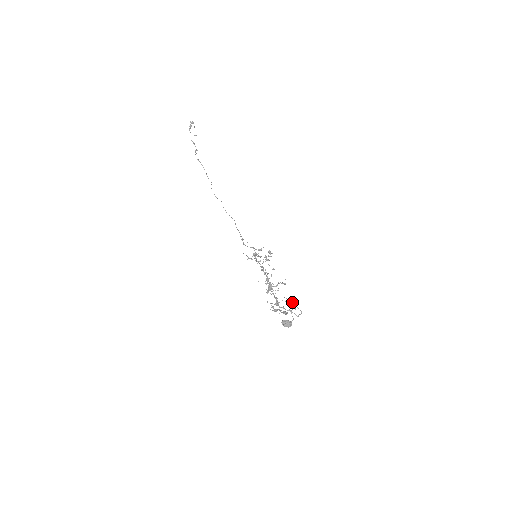
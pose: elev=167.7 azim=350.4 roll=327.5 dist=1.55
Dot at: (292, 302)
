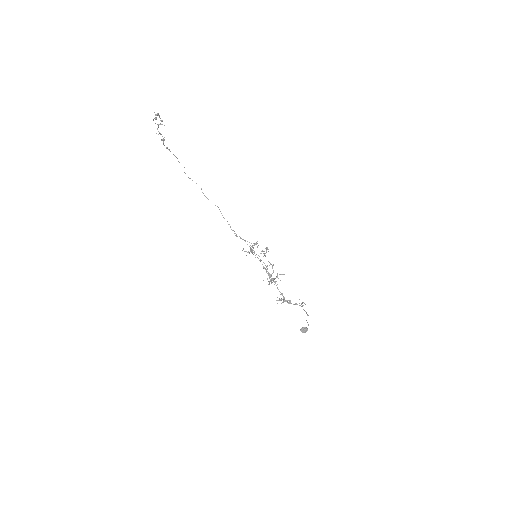
Dot at: (301, 304)
